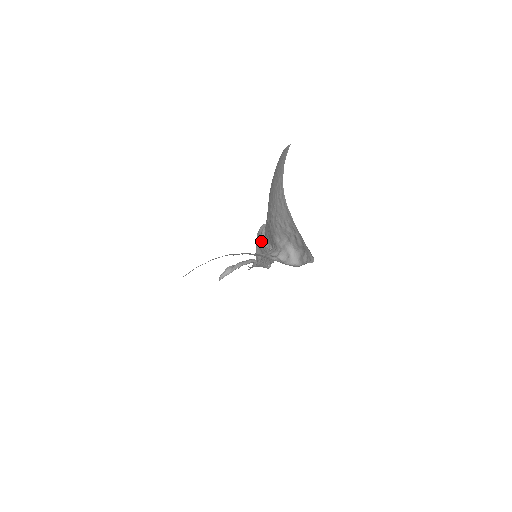
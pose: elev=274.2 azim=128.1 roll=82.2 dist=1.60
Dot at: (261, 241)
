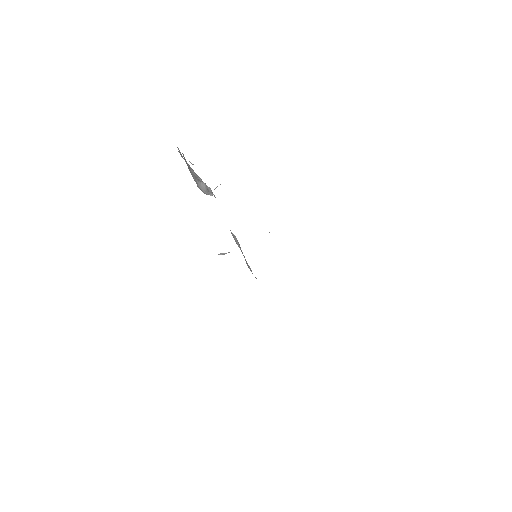
Dot at: occluded
